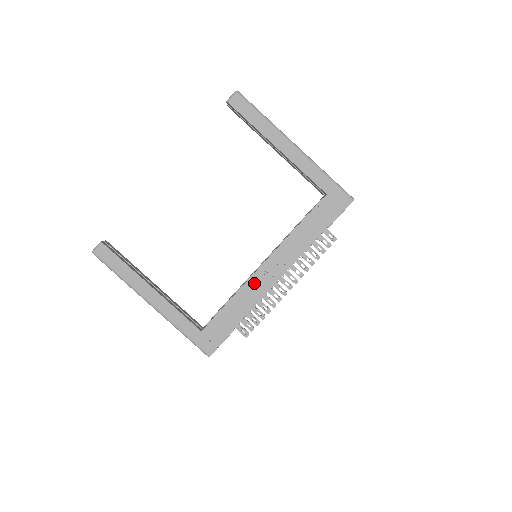
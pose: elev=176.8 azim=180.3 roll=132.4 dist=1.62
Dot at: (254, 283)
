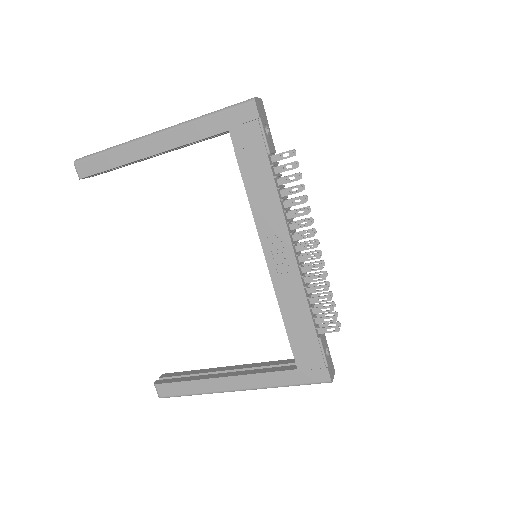
Dot at: (281, 282)
